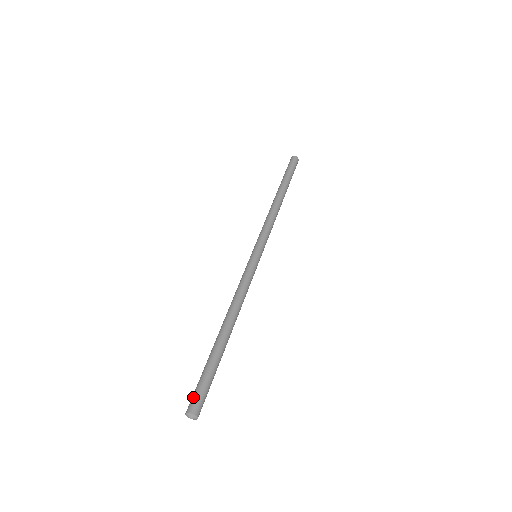
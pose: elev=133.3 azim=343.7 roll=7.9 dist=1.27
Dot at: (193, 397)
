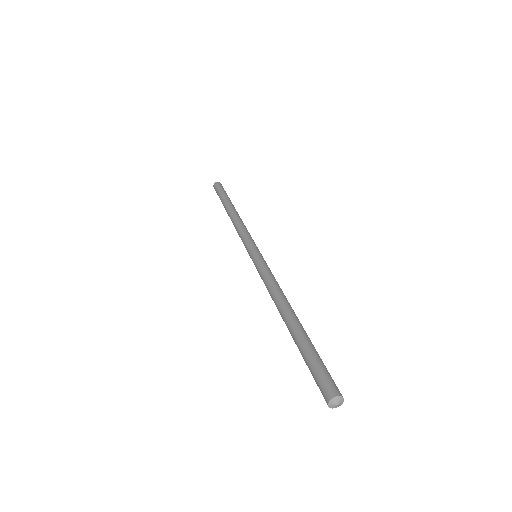
Dot at: (325, 380)
